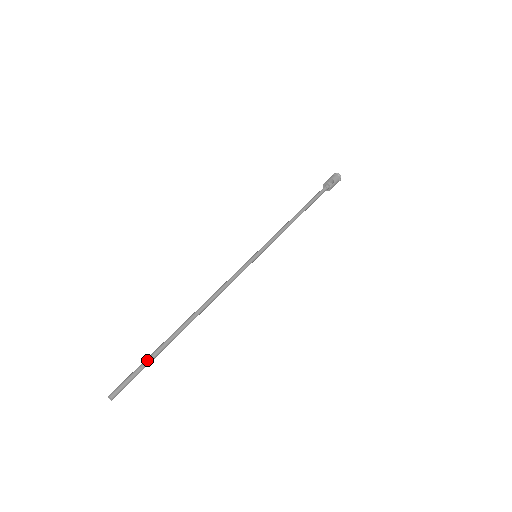
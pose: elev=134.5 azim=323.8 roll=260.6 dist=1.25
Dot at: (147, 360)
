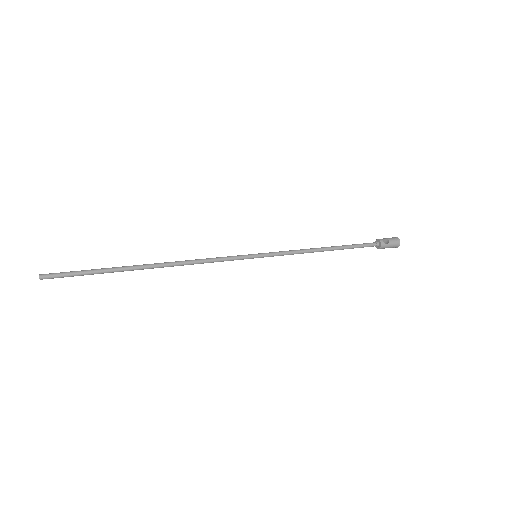
Dot at: (91, 270)
